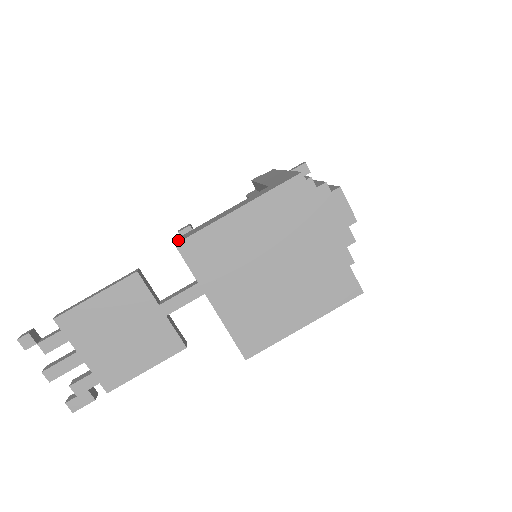
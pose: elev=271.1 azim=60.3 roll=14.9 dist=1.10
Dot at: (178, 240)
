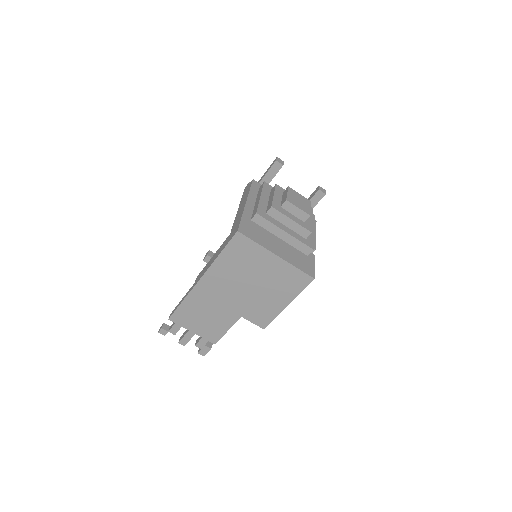
Dot at: (195, 283)
